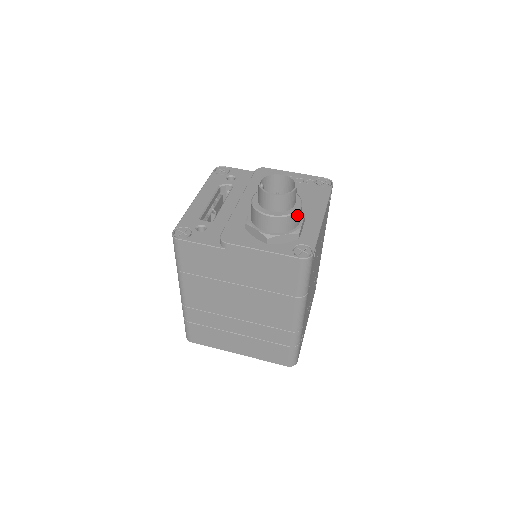
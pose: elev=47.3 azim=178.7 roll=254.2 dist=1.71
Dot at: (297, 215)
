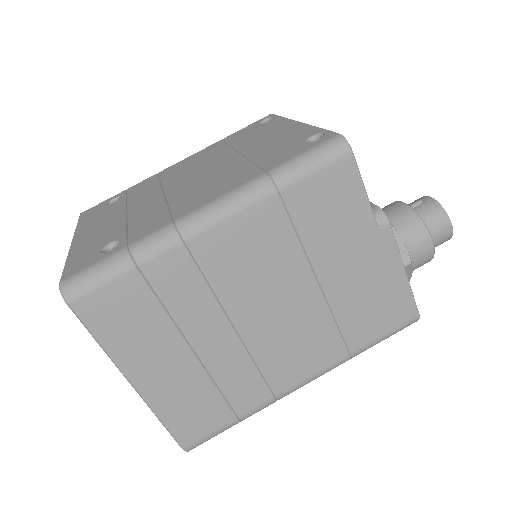
Dot at: occluded
